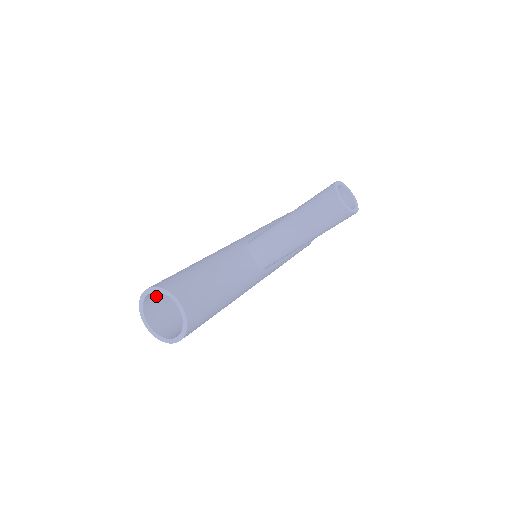
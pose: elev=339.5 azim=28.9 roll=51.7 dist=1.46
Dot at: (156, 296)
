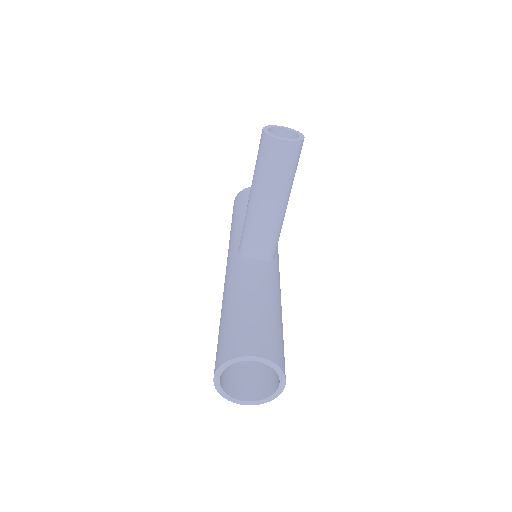
Dot at: (224, 372)
